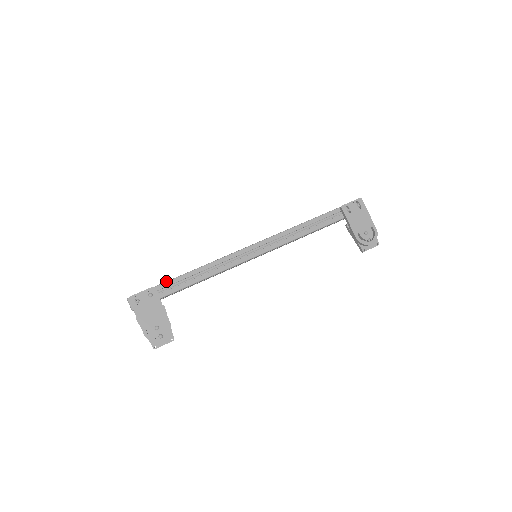
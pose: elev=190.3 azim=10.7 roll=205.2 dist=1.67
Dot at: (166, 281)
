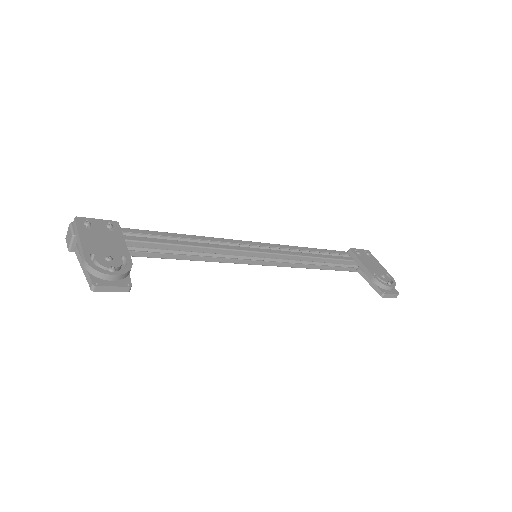
Dot at: occluded
